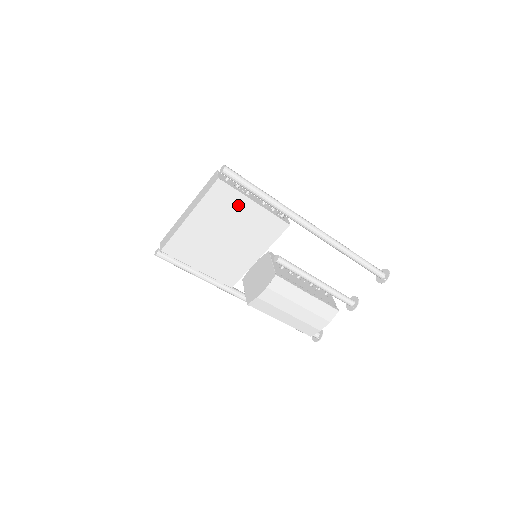
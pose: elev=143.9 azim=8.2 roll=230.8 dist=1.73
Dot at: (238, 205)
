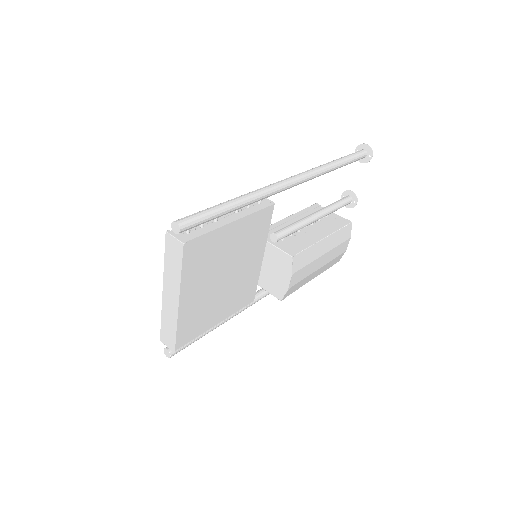
Dot at: (218, 242)
